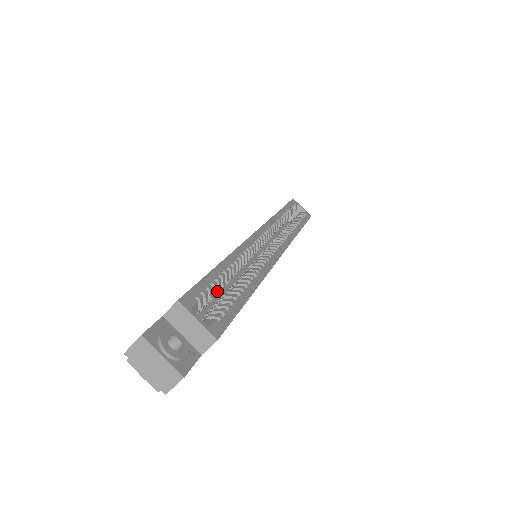
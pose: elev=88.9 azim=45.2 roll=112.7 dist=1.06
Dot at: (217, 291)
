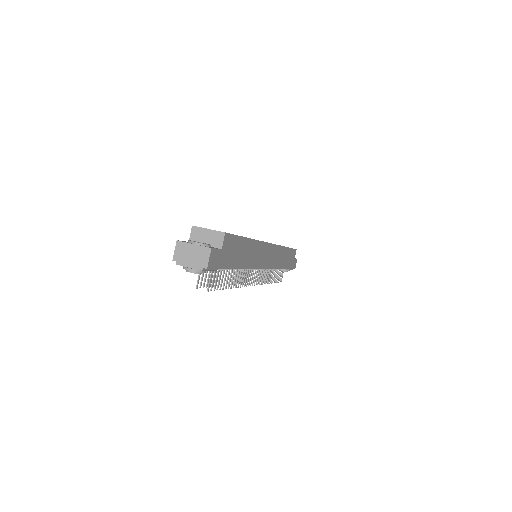
Dot at: occluded
